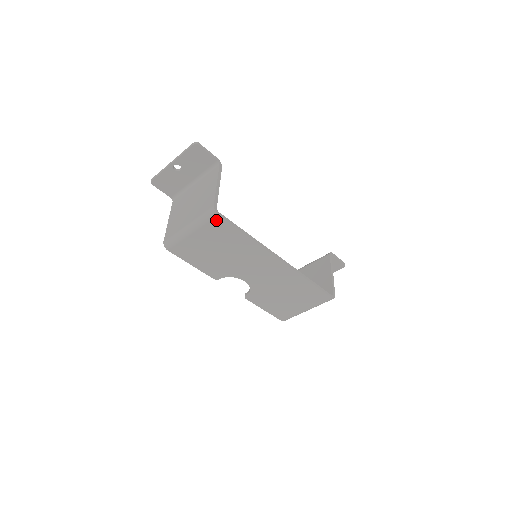
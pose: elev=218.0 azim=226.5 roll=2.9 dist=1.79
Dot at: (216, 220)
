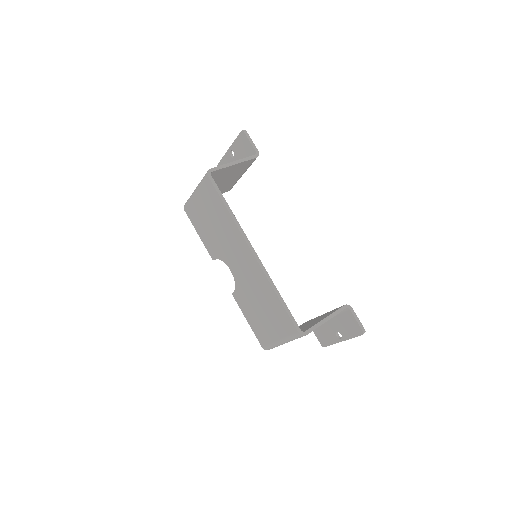
Dot at: (207, 182)
